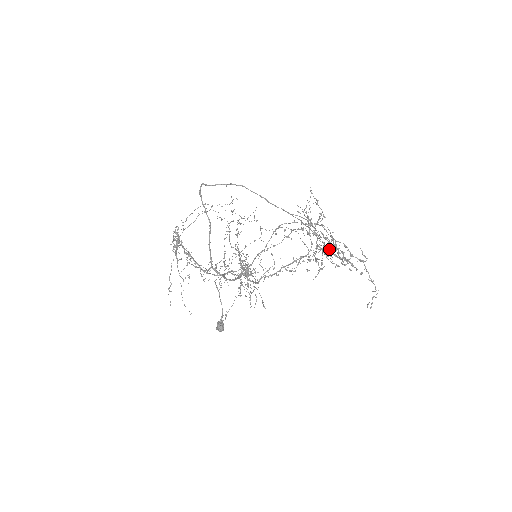
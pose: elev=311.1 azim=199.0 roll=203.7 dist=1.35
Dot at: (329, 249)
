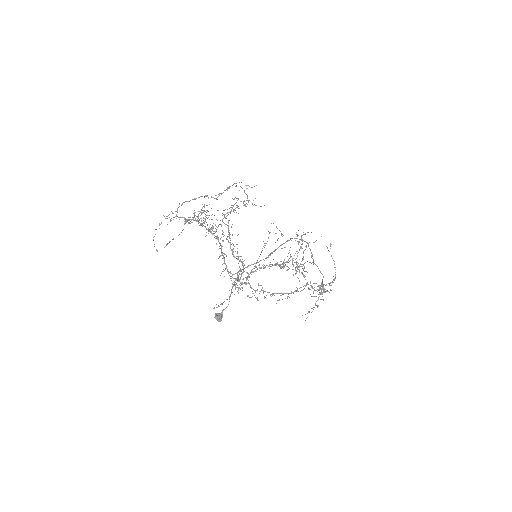
Dot at: occluded
